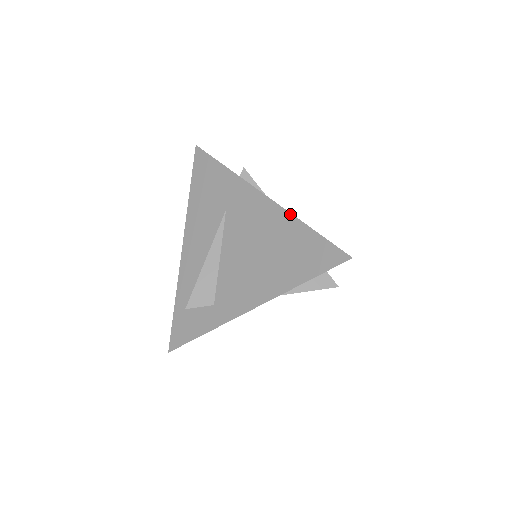
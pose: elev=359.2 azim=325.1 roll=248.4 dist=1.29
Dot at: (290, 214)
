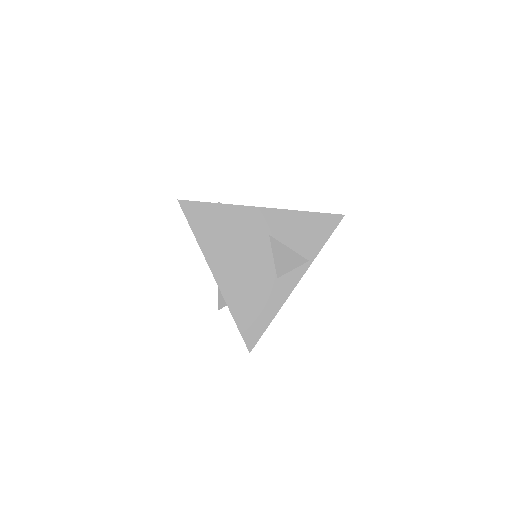
Dot at: occluded
